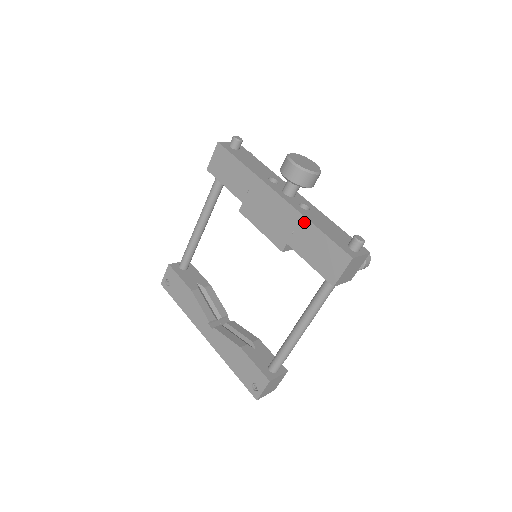
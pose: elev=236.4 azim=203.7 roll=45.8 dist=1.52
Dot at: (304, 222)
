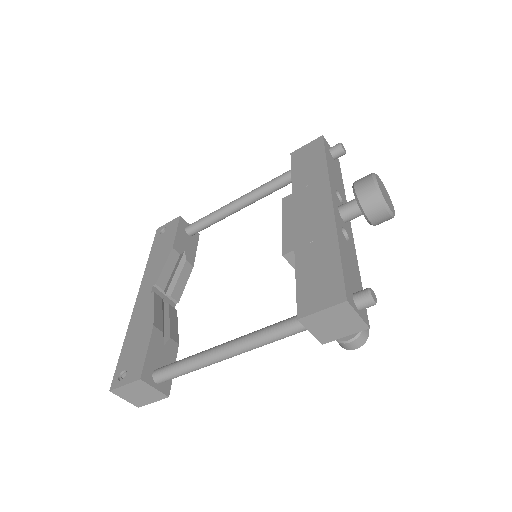
Dot at: (331, 238)
